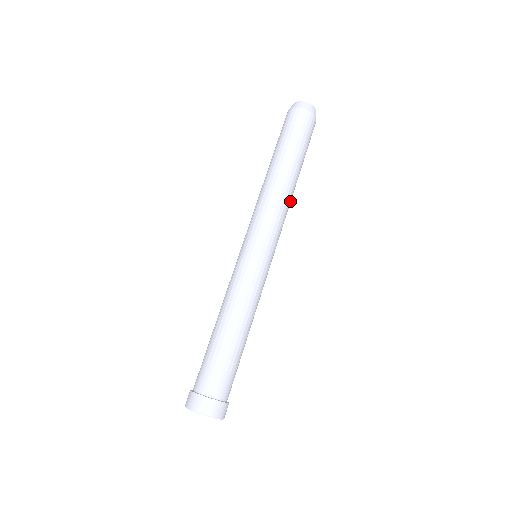
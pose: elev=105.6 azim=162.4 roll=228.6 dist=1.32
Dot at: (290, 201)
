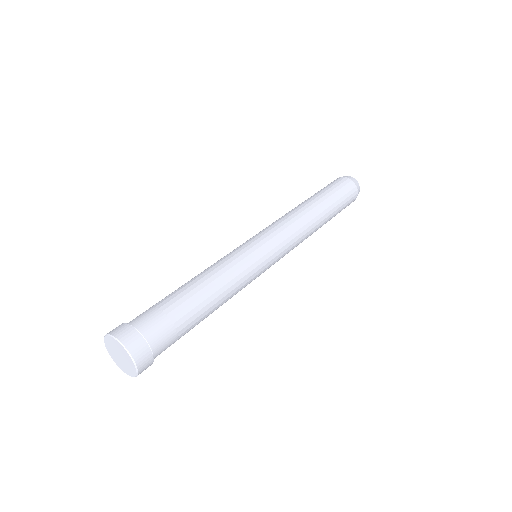
Dot at: (304, 217)
